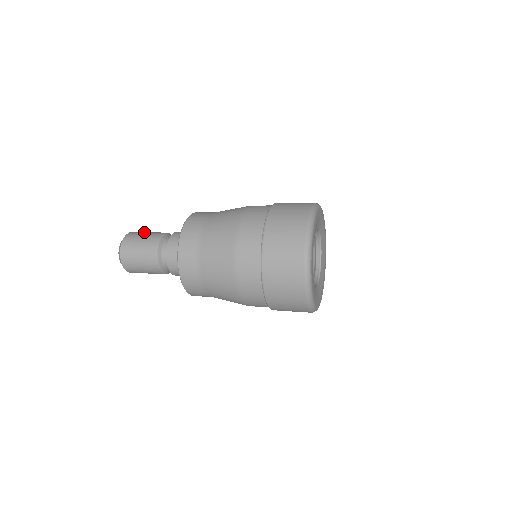
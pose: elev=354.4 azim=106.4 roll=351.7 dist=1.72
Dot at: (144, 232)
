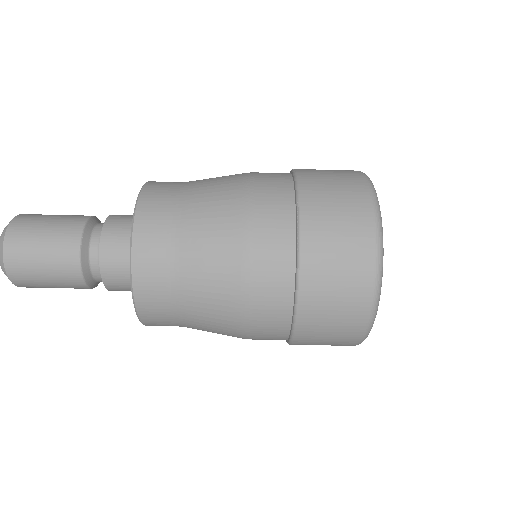
Dot at: occluded
